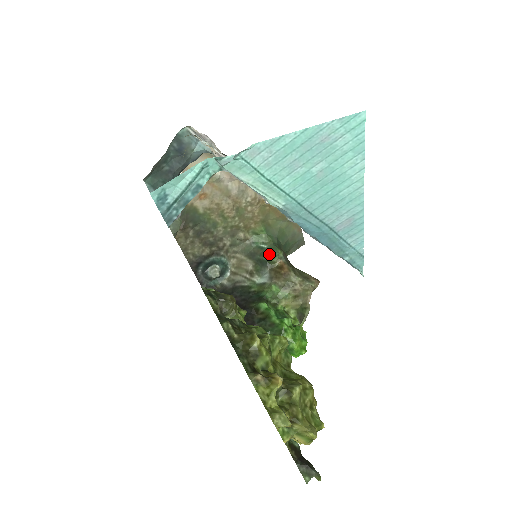
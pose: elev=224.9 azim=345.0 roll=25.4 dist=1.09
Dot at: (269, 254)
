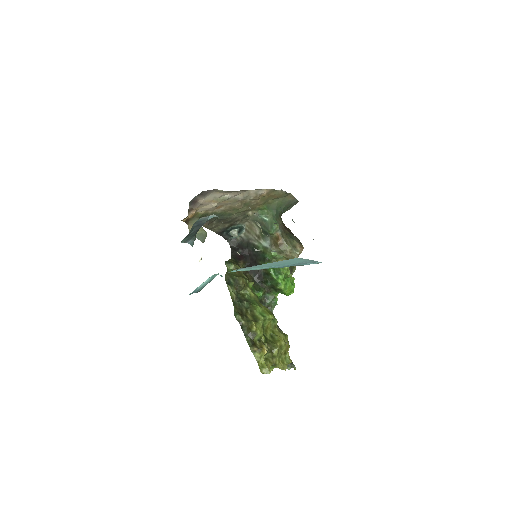
Dot at: (269, 229)
